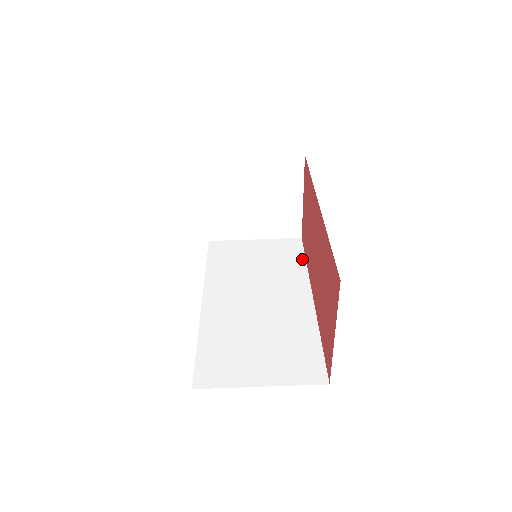
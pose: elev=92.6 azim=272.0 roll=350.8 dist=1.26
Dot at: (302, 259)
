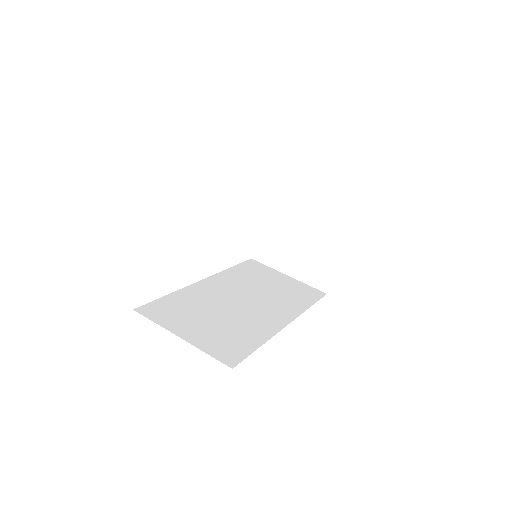
Dot at: (310, 303)
